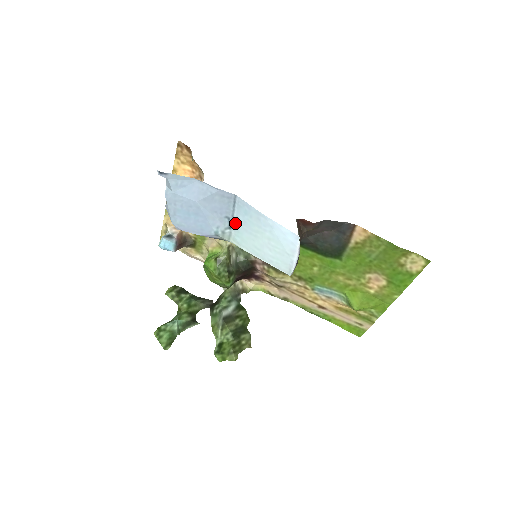
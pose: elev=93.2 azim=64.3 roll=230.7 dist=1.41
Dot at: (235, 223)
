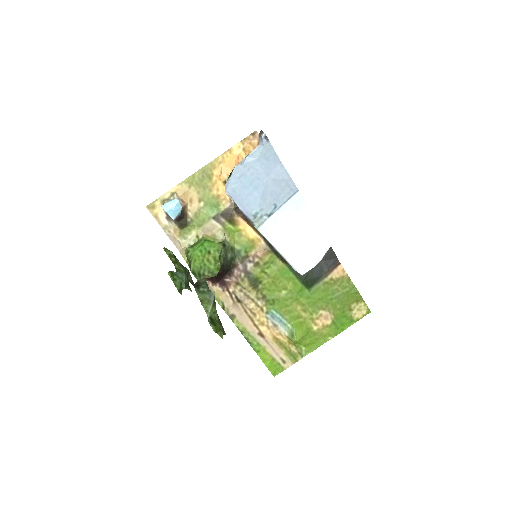
Dot at: (278, 213)
